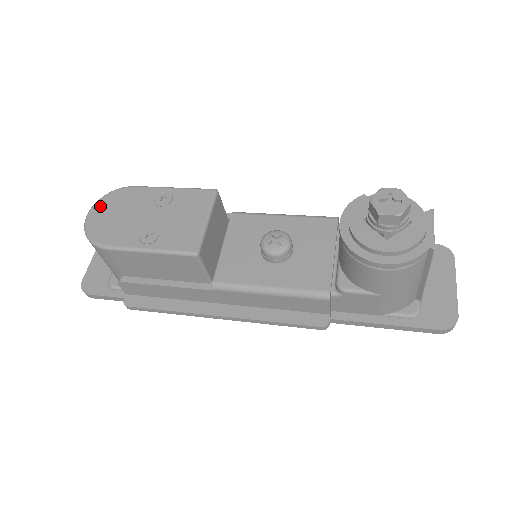
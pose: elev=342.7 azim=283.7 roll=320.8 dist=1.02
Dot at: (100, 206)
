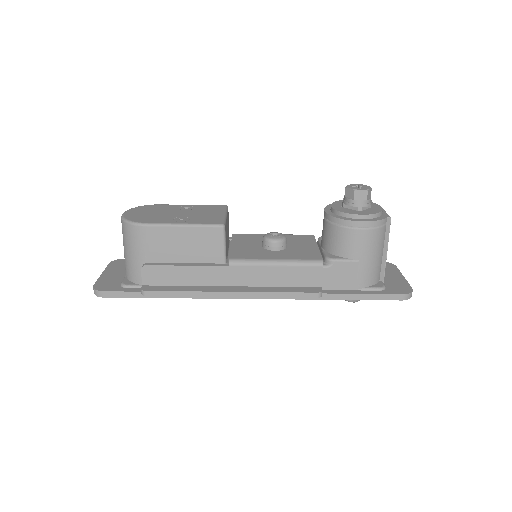
Dot at: (133, 210)
